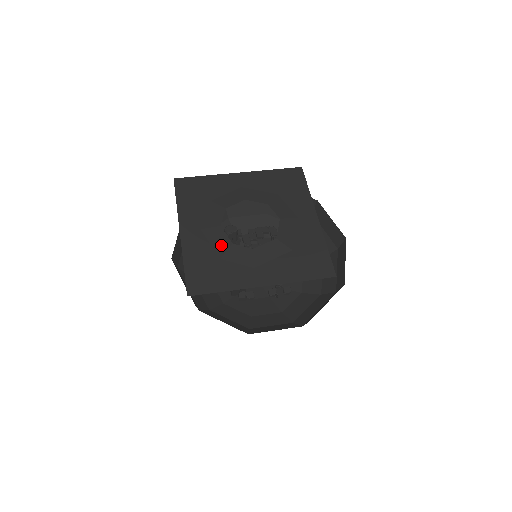
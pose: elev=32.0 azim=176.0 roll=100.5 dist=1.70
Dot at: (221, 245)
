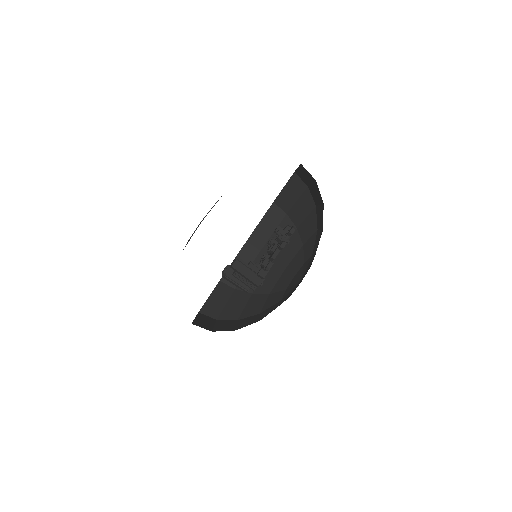
Dot at: occluded
